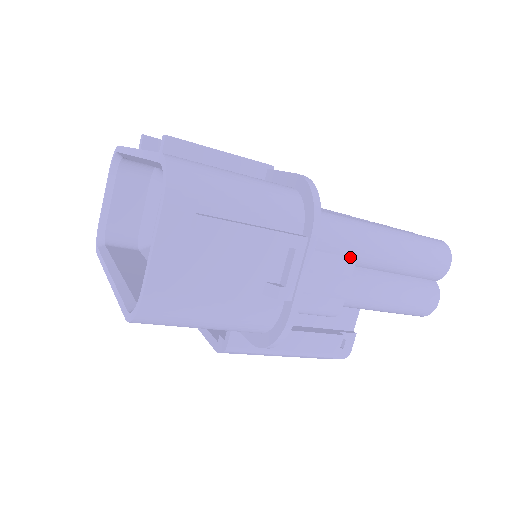
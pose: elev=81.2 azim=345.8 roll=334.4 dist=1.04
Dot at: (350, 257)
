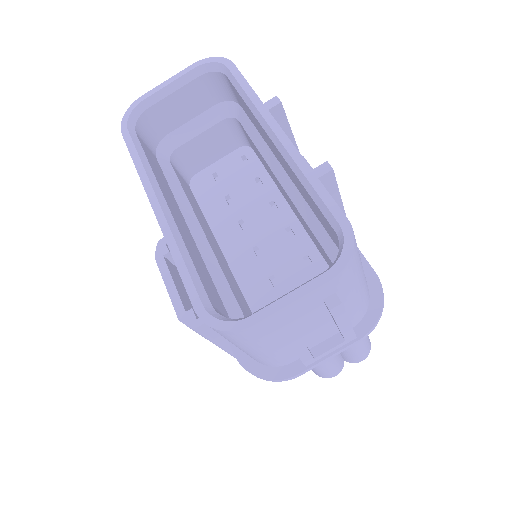
Dot at: occluded
